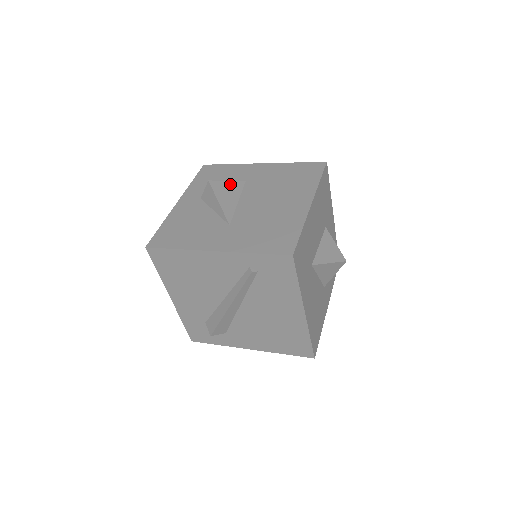
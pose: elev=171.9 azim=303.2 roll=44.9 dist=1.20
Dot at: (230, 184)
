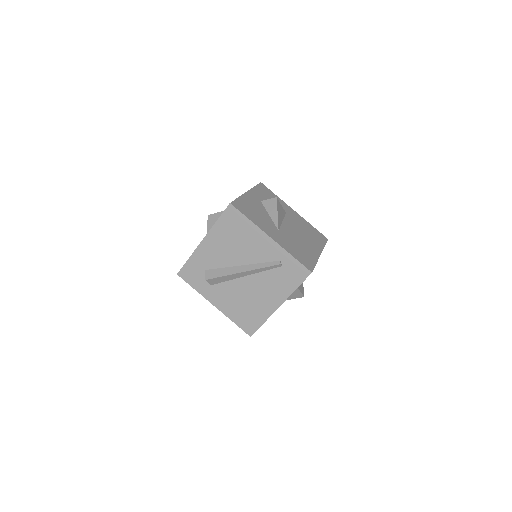
Dot at: (282, 208)
